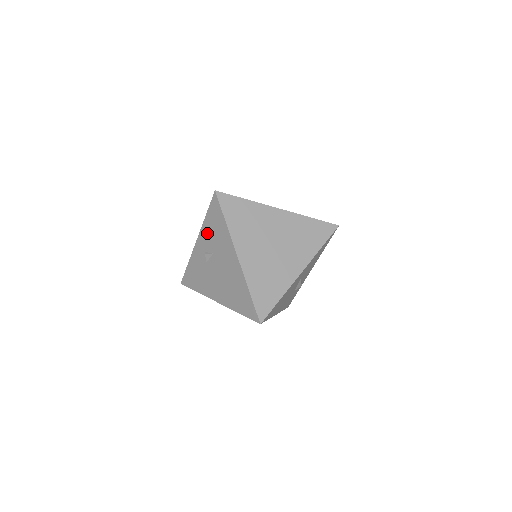
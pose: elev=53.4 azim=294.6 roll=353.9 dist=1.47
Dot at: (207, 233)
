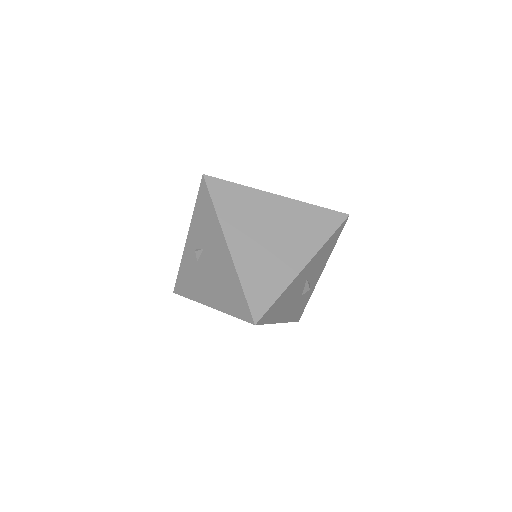
Dot at: (197, 226)
